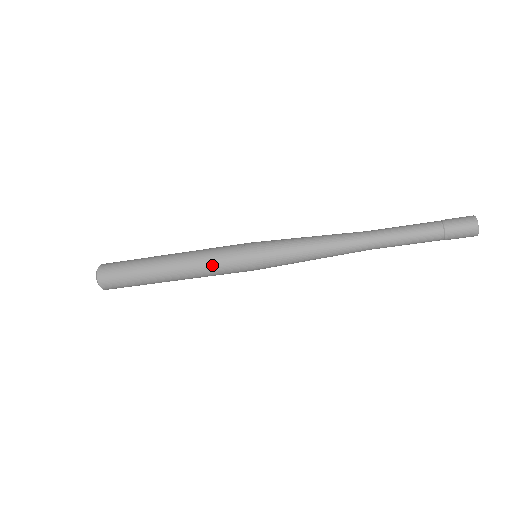
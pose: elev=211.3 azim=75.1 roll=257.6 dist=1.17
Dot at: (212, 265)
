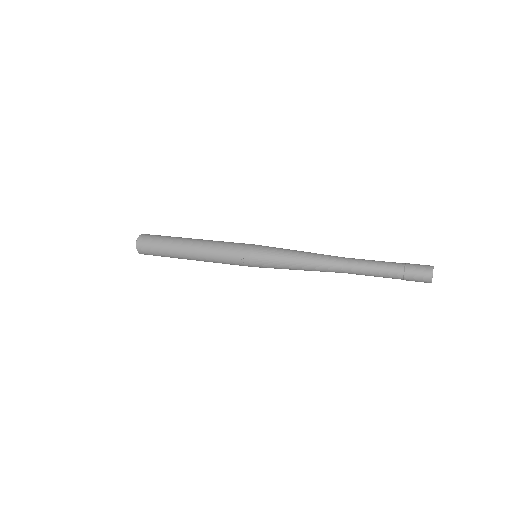
Dot at: occluded
